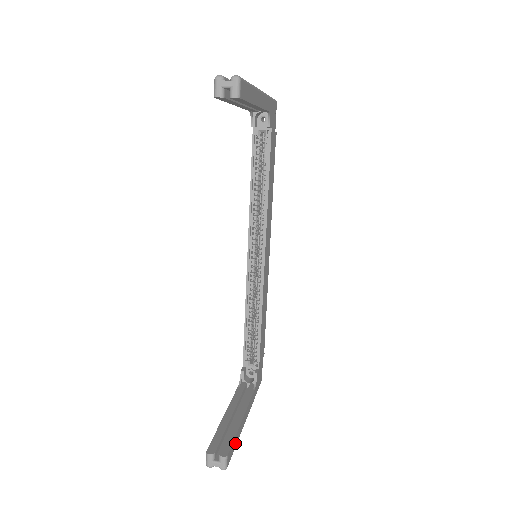
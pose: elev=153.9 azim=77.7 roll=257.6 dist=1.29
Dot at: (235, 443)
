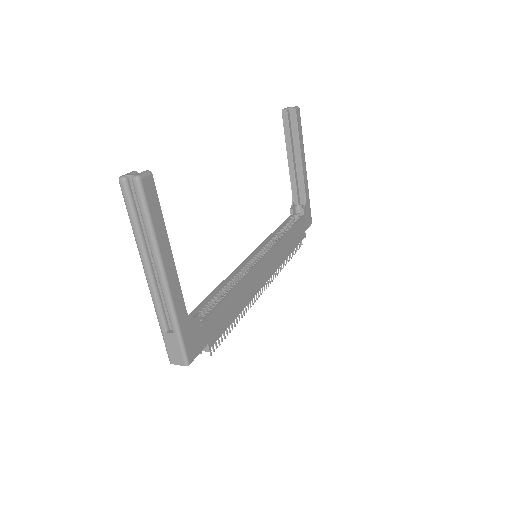
Dot at: (155, 216)
